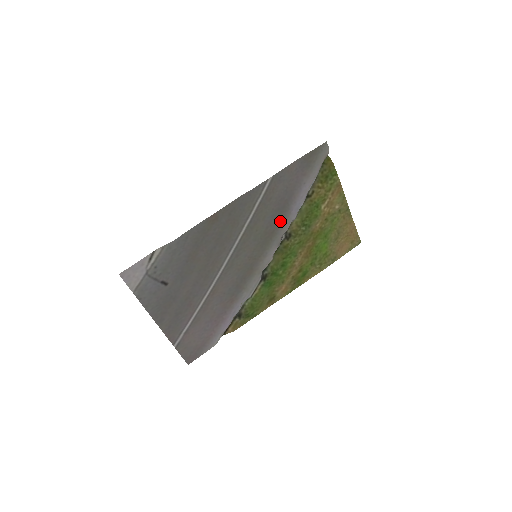
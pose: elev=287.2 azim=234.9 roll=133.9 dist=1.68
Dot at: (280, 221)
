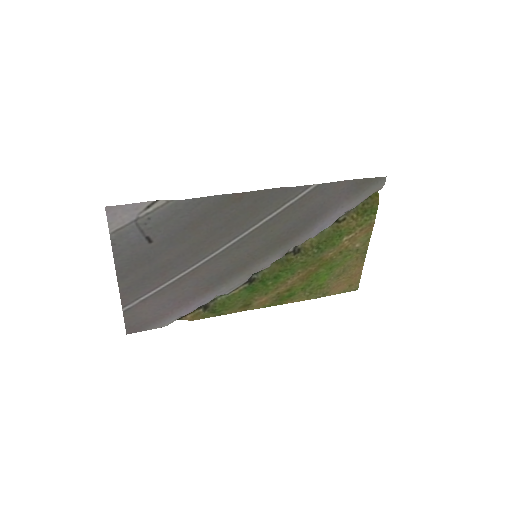
Dot at: (299, 233)
